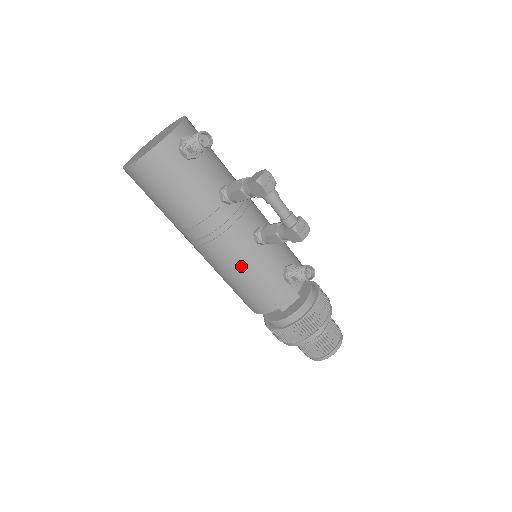
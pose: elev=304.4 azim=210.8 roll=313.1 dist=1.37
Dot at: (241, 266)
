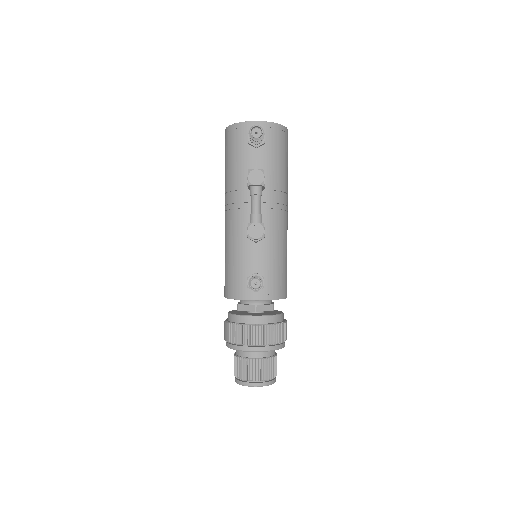
Dot at: (230, 243)
